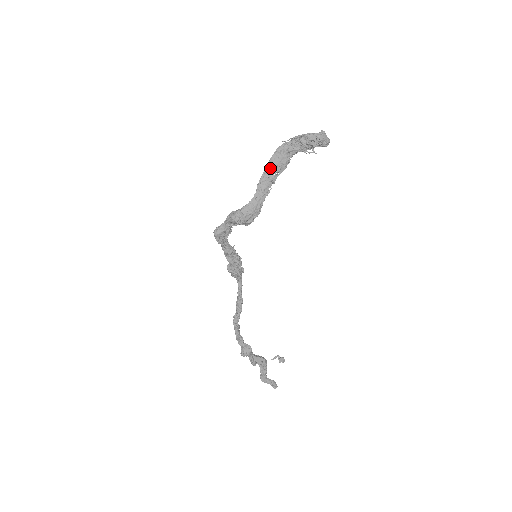
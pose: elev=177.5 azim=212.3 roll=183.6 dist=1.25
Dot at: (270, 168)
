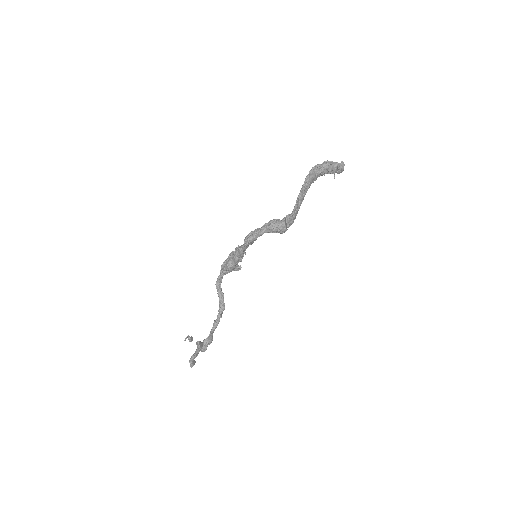
Dot at: (307, 185)
